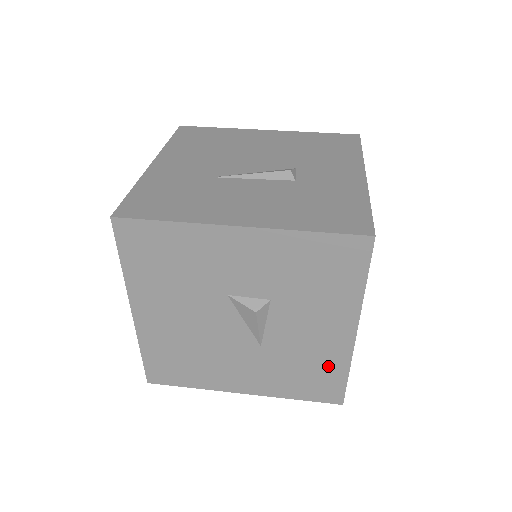
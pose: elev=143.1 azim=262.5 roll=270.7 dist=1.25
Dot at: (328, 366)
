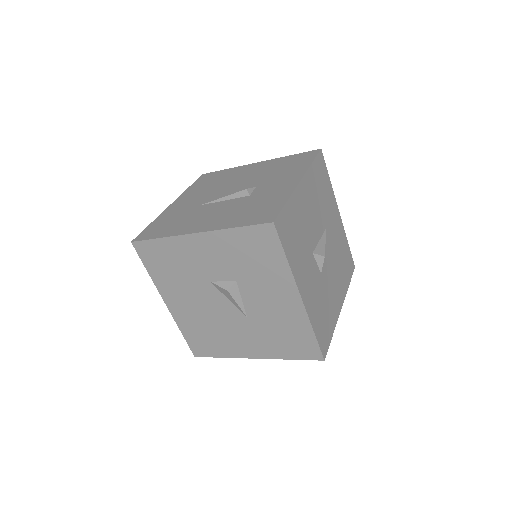
Dot at: (297, 328)
